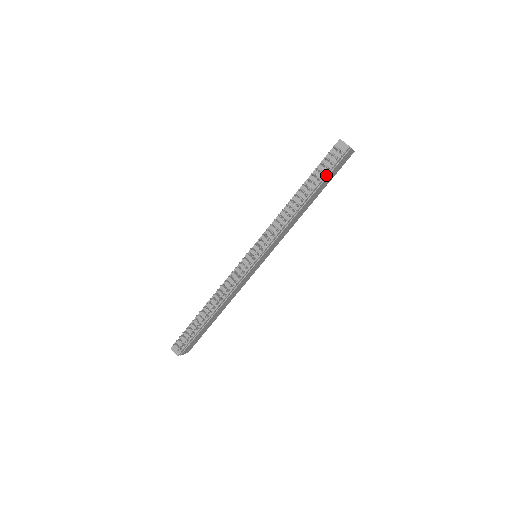
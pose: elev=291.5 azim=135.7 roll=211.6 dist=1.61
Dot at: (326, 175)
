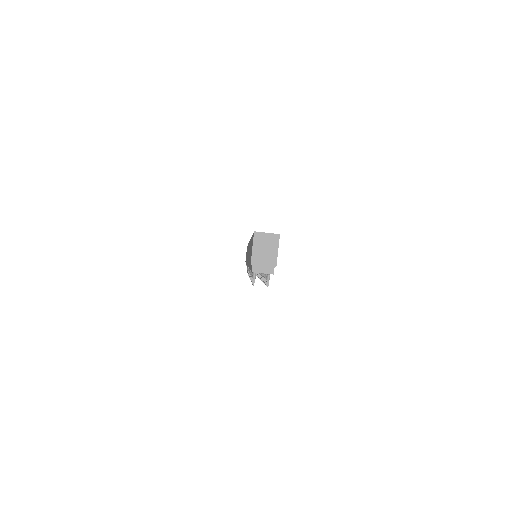
Dot at: occluded
